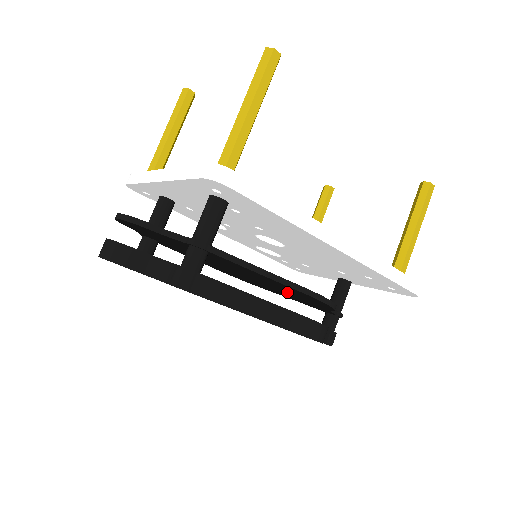
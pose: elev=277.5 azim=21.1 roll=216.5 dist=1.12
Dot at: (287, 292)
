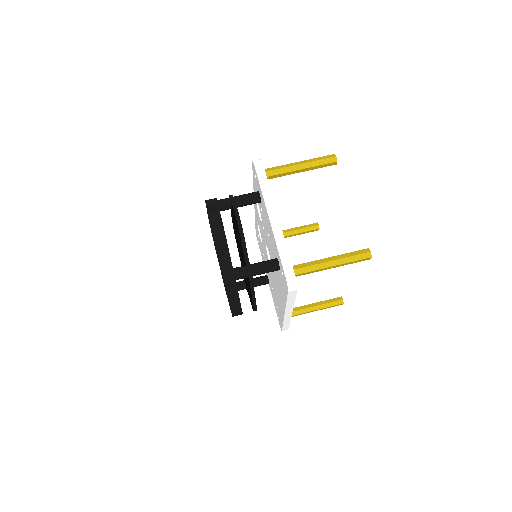
Dot at: occluded
